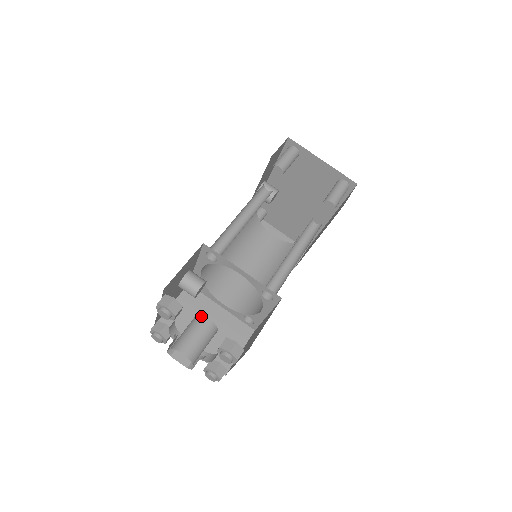
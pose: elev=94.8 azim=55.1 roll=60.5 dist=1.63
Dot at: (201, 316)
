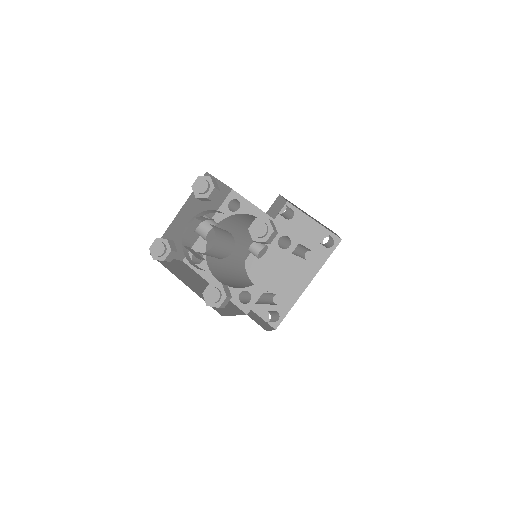
Dot at: occluded
